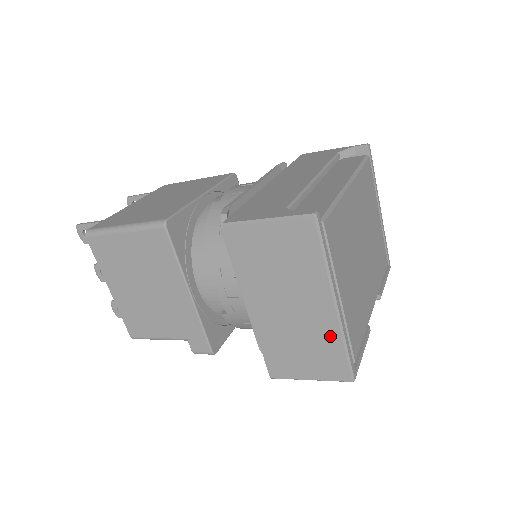
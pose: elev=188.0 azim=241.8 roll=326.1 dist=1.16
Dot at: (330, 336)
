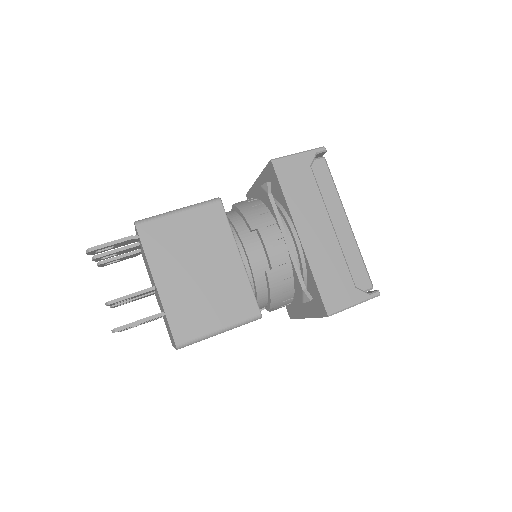
Dot at: occluded
